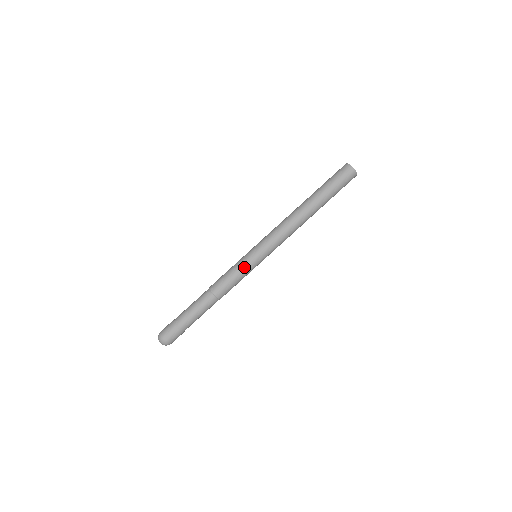
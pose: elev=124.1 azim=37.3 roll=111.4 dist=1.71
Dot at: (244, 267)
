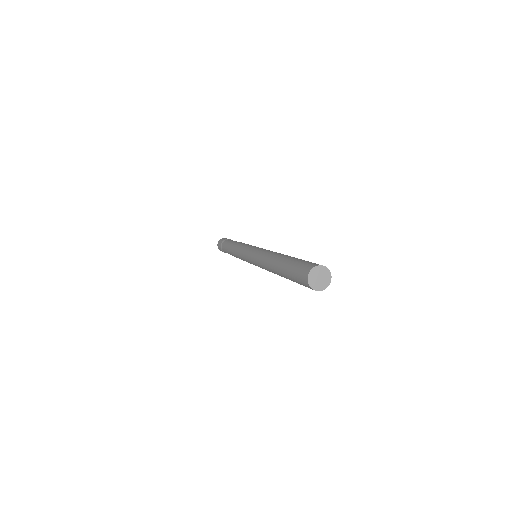
Dot at: (243, 257)
